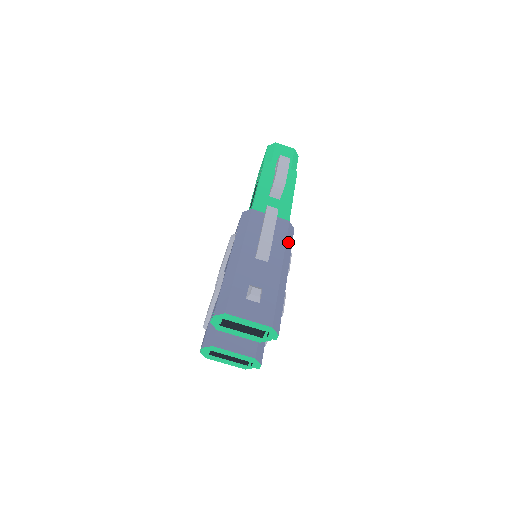
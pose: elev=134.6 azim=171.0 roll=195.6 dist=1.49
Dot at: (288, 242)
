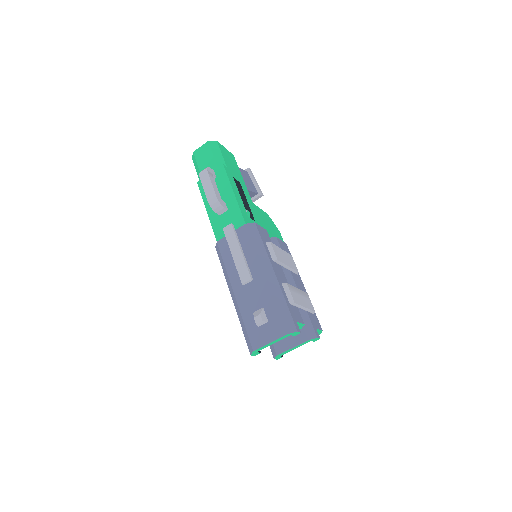
Dot at: (256, 244)
